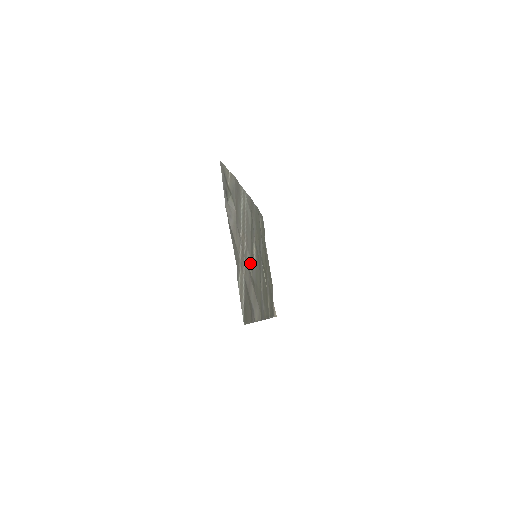
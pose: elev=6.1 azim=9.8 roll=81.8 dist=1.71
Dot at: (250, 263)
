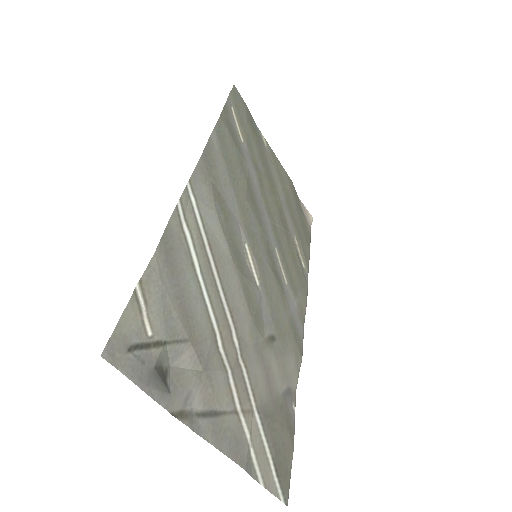
Dot at: (254, 332)
